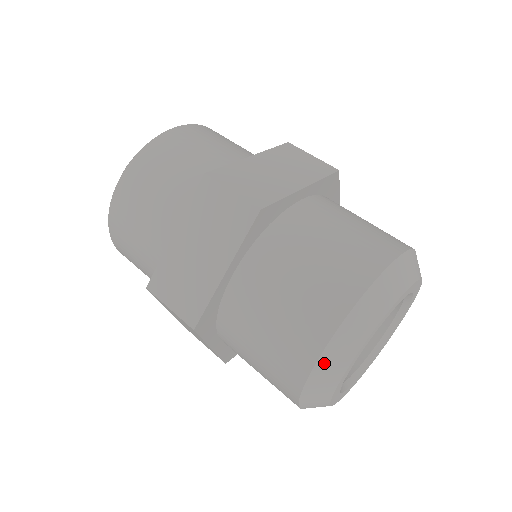
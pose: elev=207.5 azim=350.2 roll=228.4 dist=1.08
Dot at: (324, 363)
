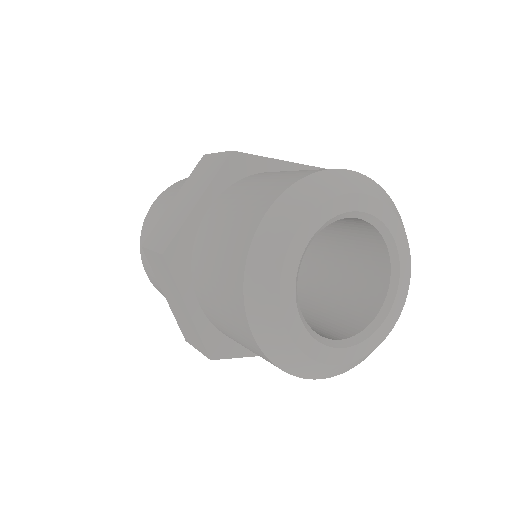
Dot at: (268, 347)
